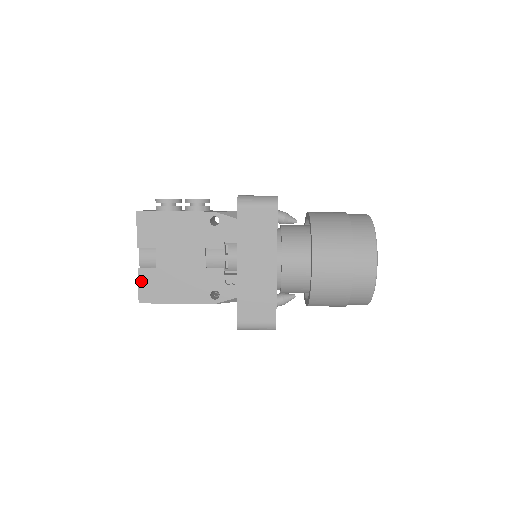
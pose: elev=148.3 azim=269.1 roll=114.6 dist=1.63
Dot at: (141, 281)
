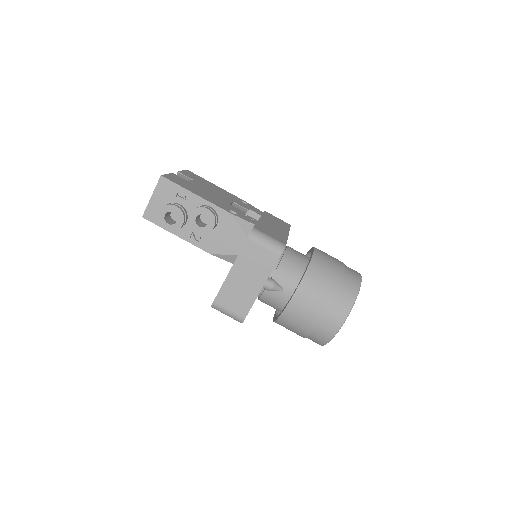
Dot at: occluded
